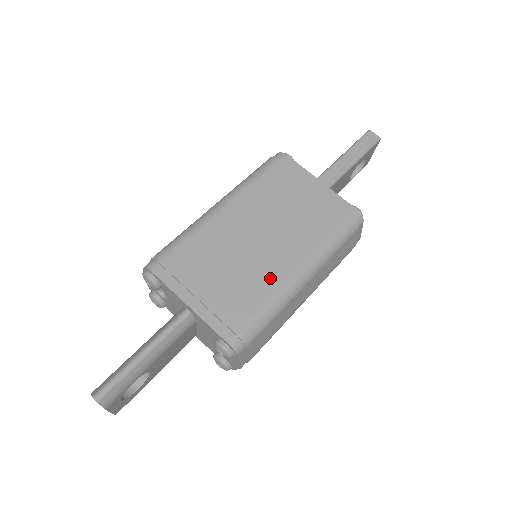
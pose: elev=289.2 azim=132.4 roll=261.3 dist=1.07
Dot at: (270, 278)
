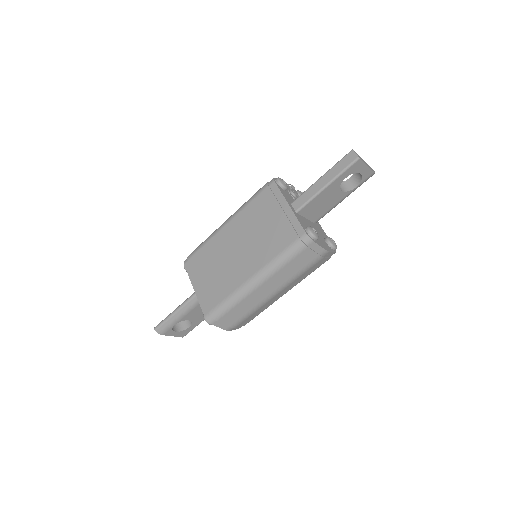
Dot at: (235, 280)
